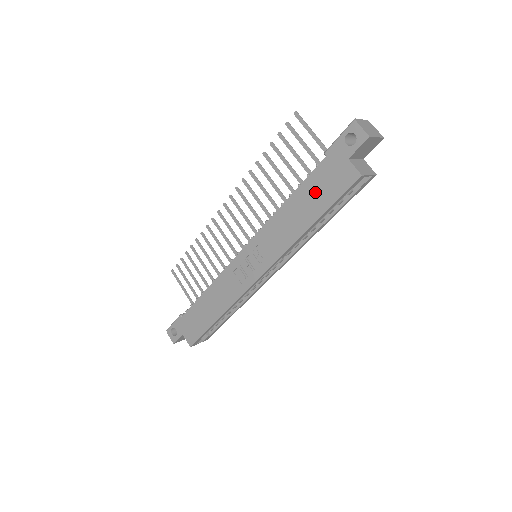
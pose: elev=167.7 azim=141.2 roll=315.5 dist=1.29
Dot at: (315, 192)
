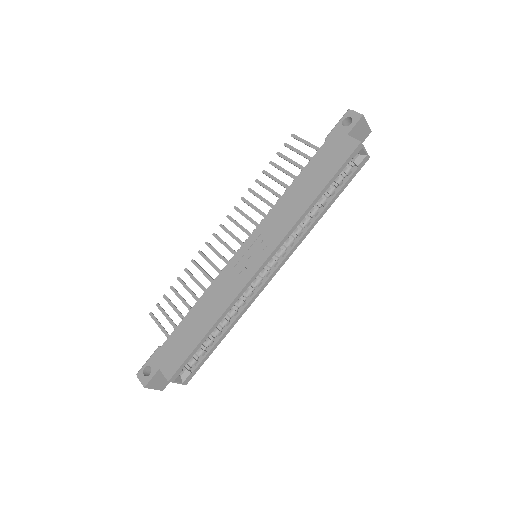
Dot at: (319, 168)
